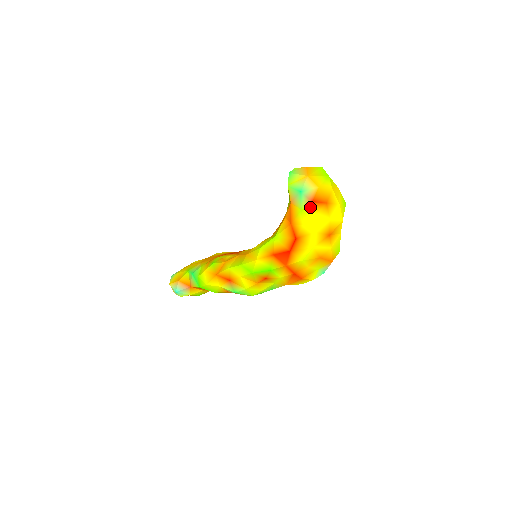
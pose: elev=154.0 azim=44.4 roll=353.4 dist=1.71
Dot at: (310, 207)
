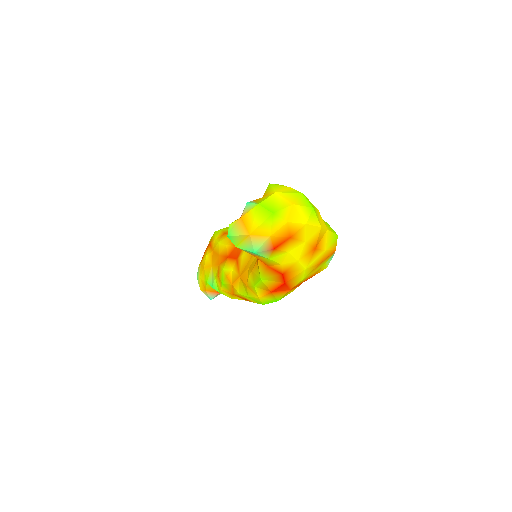
Dot at: (275, 252)
